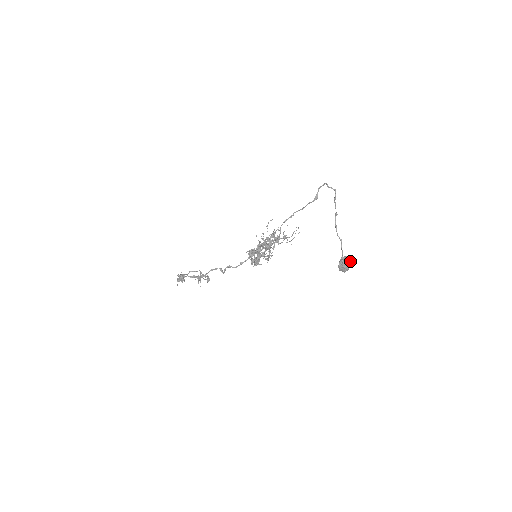
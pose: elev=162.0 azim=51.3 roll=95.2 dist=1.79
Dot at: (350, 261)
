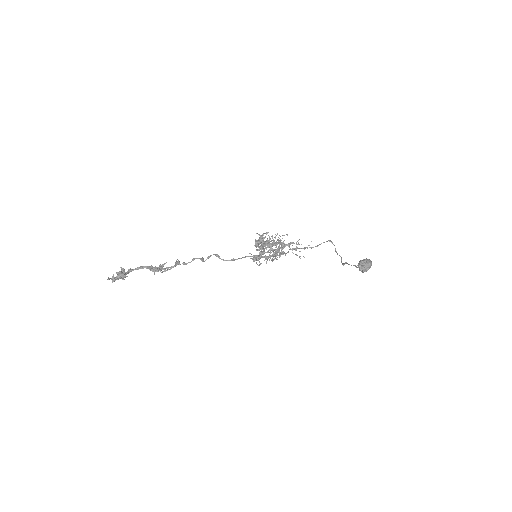
Dot at: (371, 261)
